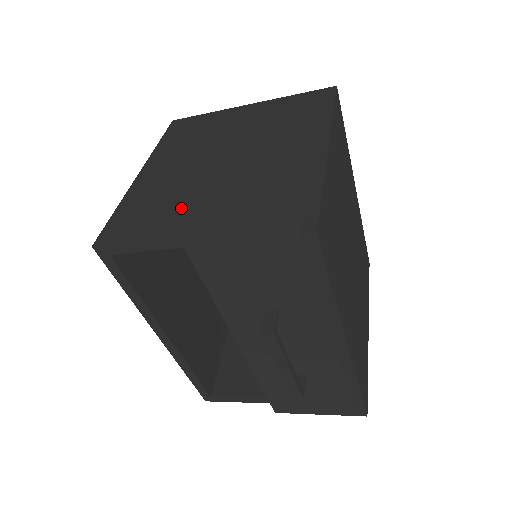
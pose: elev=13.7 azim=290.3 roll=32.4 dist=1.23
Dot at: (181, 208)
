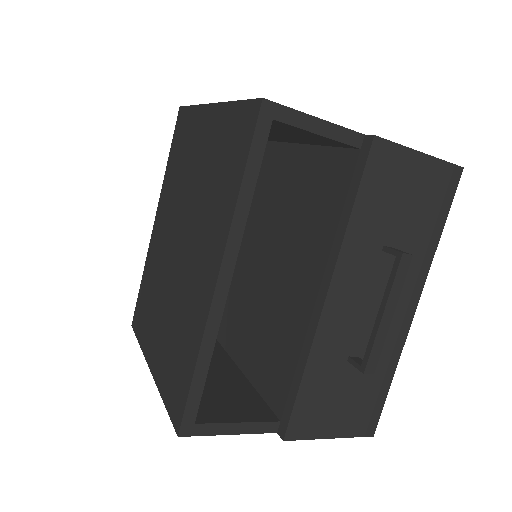
Dot at: occluded
